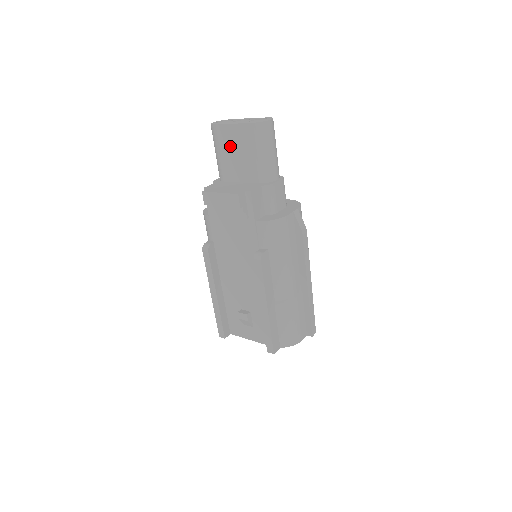
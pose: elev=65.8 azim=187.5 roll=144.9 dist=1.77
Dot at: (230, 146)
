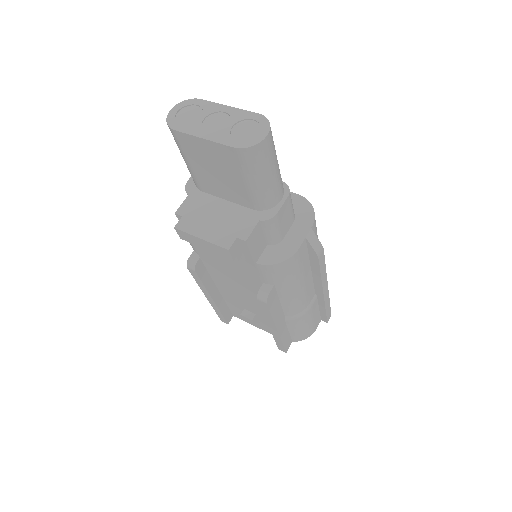
Dot at: (204, 161)
